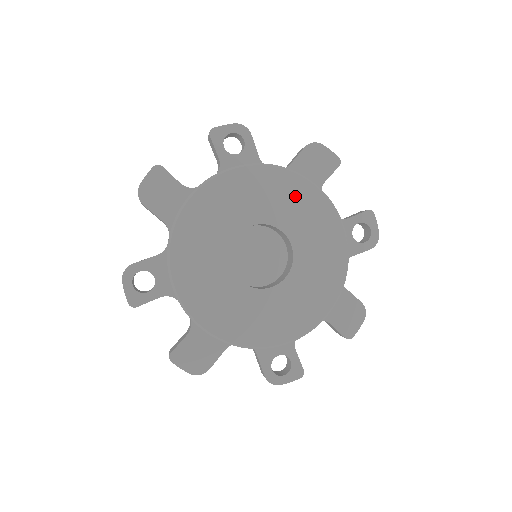
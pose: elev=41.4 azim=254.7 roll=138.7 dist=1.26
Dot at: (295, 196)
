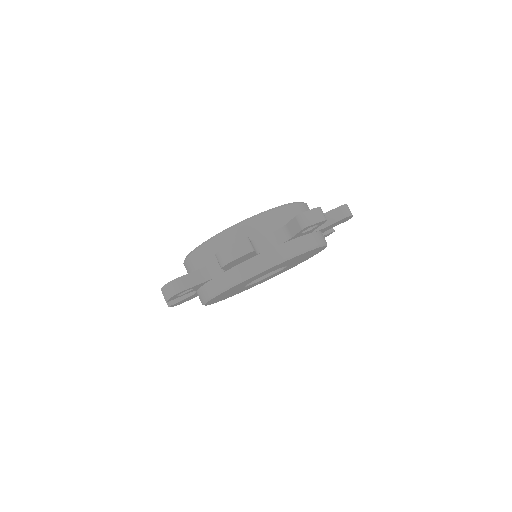
Dot at: occluded
